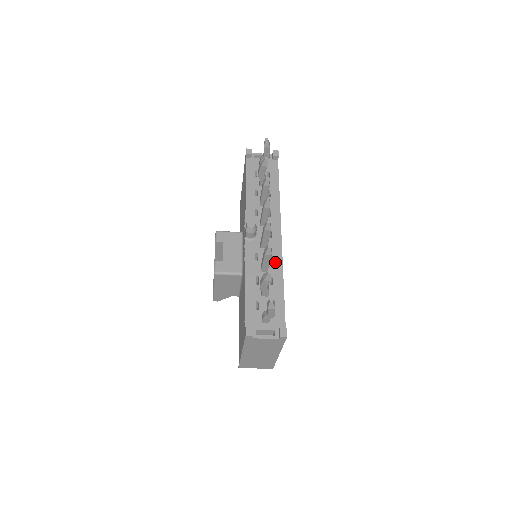
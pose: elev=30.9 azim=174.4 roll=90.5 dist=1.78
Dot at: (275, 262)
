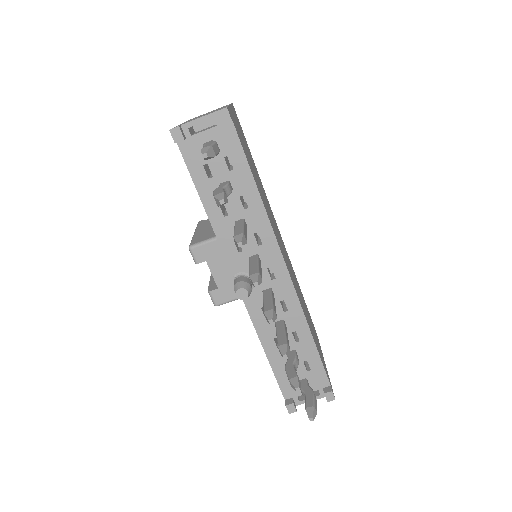
Dot at: (292, 311)
